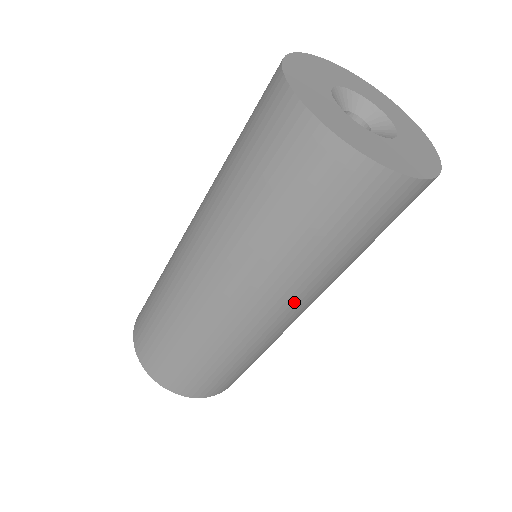
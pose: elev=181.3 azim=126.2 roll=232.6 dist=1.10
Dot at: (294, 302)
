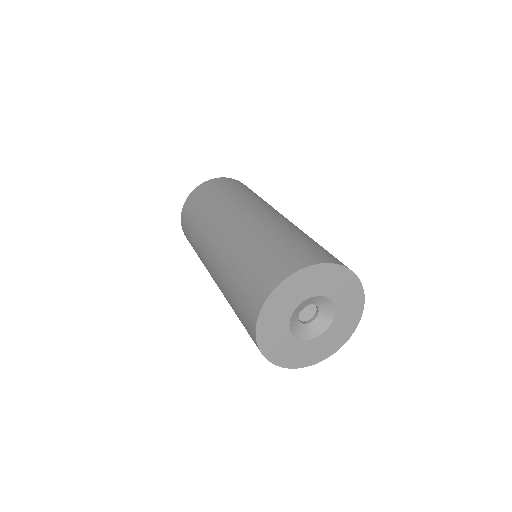
Dot at: occluded
